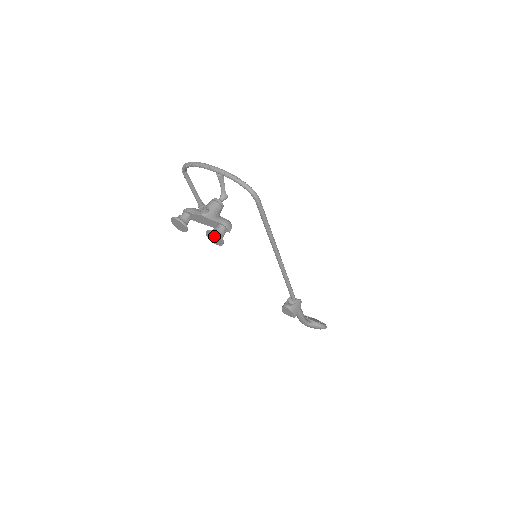
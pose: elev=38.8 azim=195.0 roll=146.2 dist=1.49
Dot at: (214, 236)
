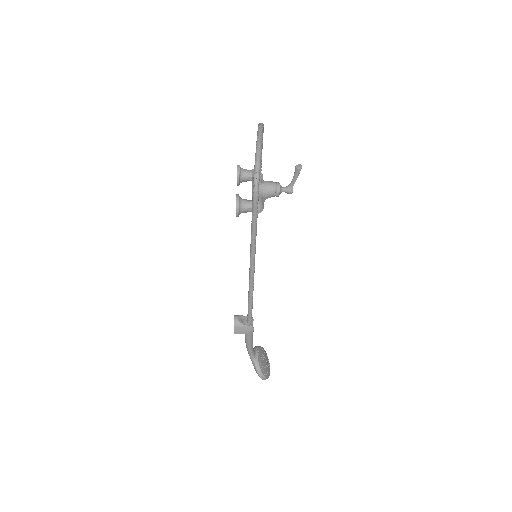
Dot at: (236, 203)
